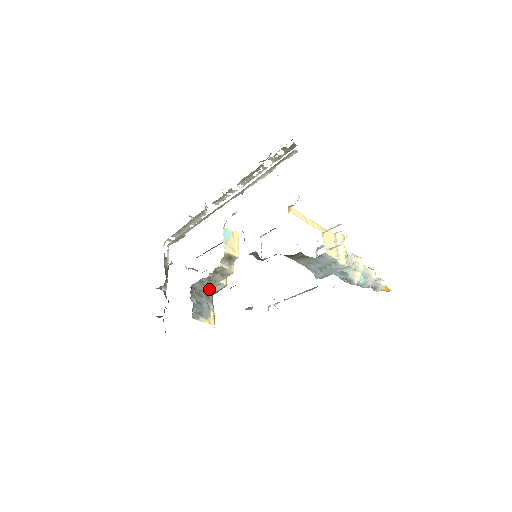
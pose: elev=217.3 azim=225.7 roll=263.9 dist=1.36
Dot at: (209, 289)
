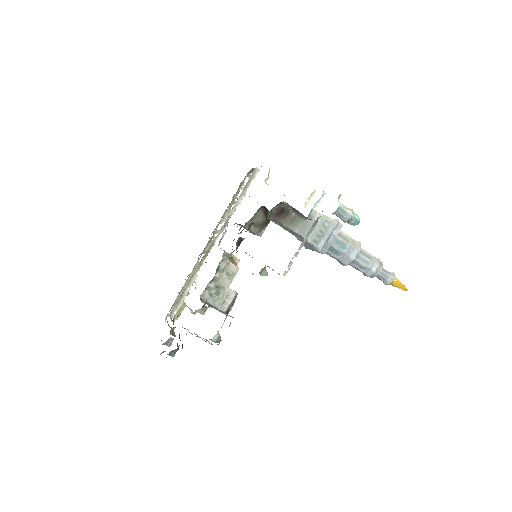
Dot at: (220, 303)
